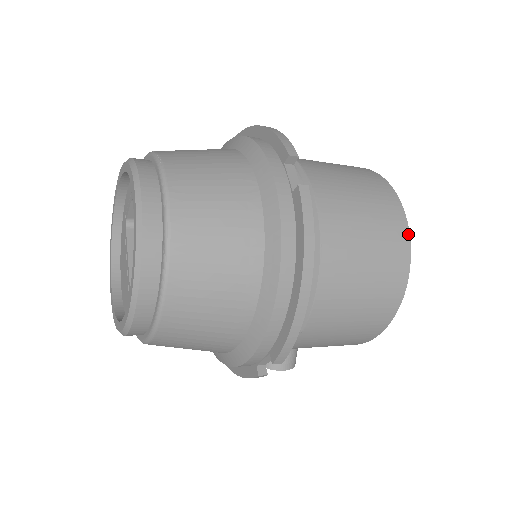
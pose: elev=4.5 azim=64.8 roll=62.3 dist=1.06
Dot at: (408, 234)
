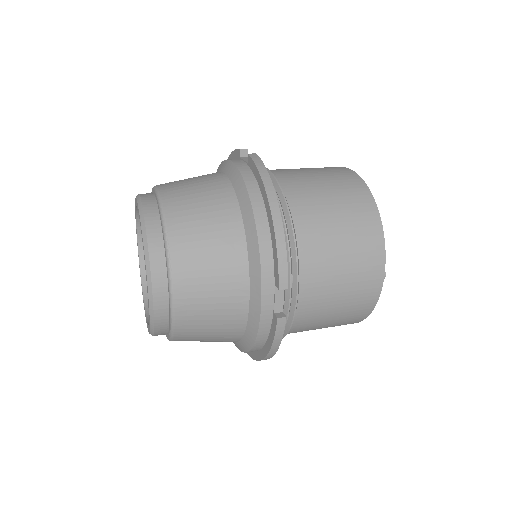
Dot at: (375, 303)
